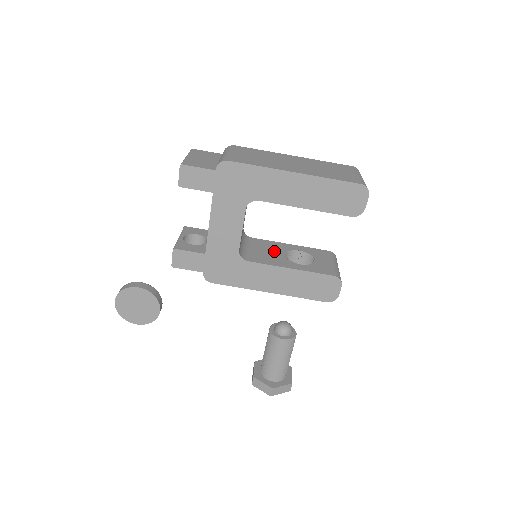
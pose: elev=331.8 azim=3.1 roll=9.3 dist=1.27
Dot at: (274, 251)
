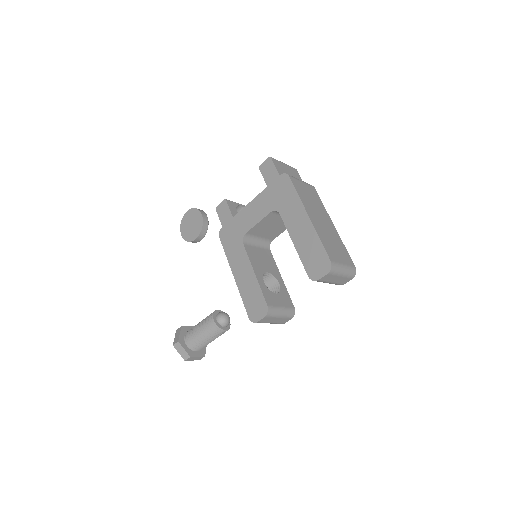
Dot at: (266, 264)
